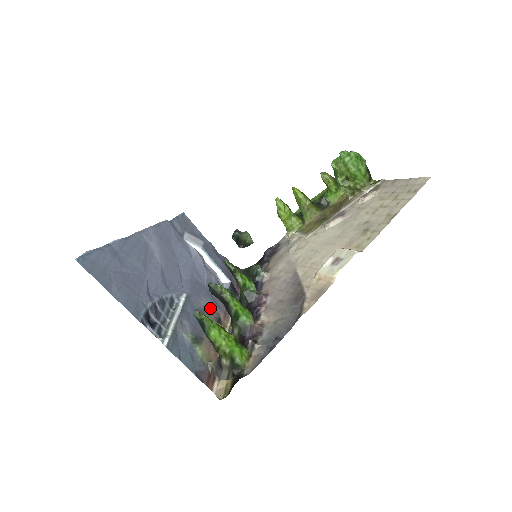
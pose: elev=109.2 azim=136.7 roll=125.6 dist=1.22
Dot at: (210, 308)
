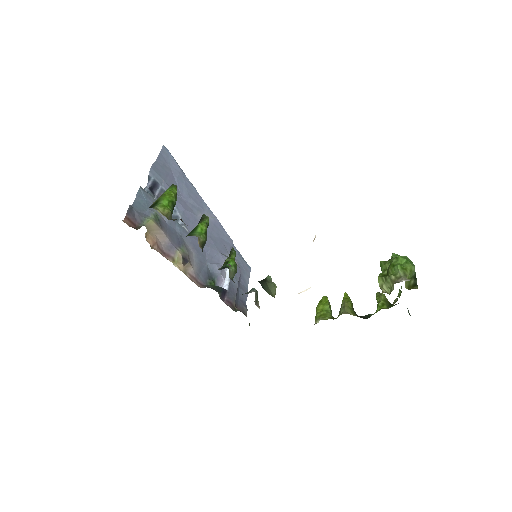
Dot at: (191, 257)
